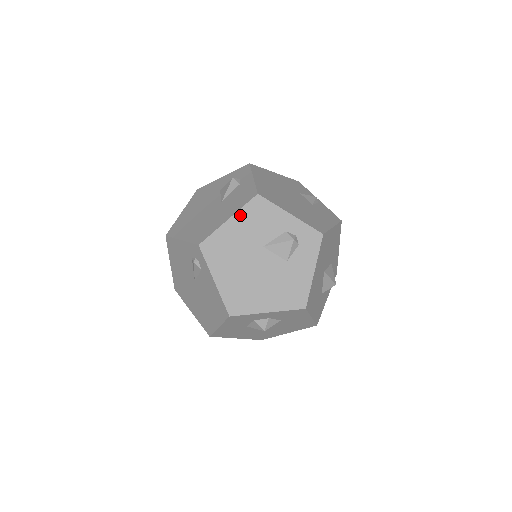
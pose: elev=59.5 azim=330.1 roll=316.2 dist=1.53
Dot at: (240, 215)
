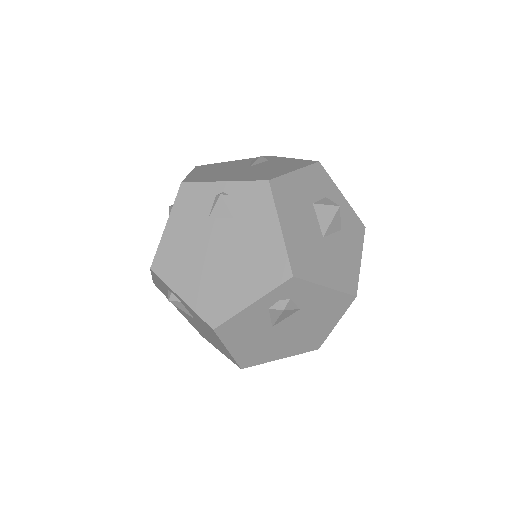
Dot at: (229, 343)
